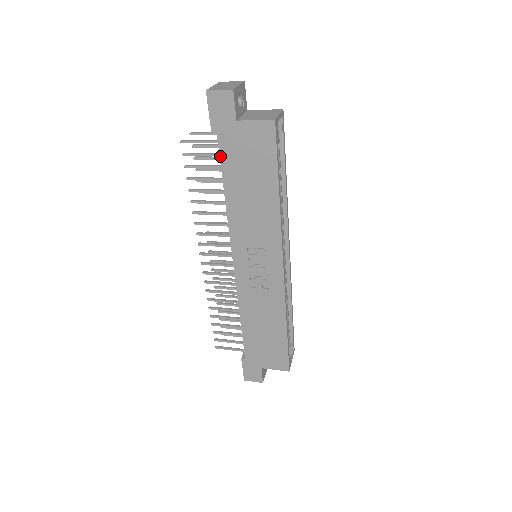
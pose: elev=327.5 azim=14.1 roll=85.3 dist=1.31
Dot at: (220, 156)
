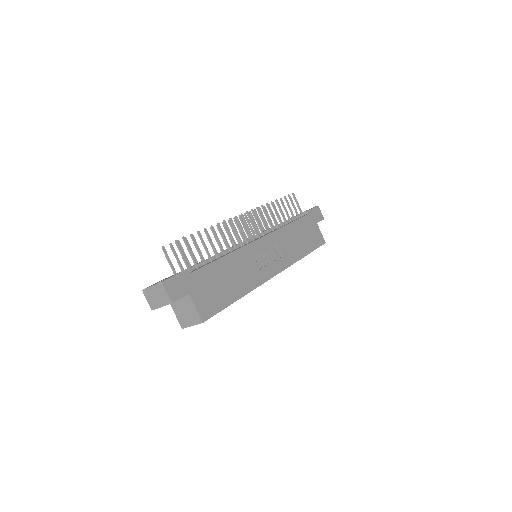
Dot at: (302, 217)
